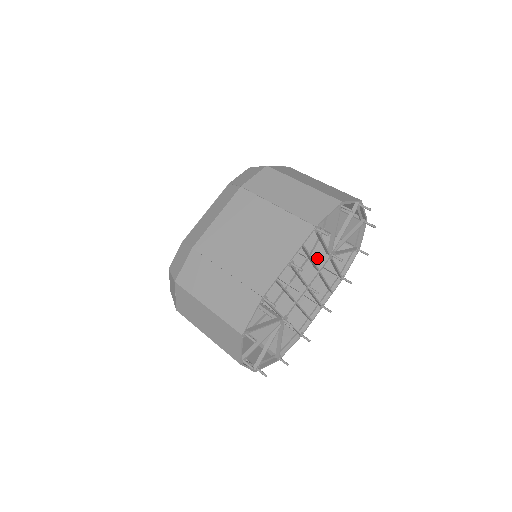
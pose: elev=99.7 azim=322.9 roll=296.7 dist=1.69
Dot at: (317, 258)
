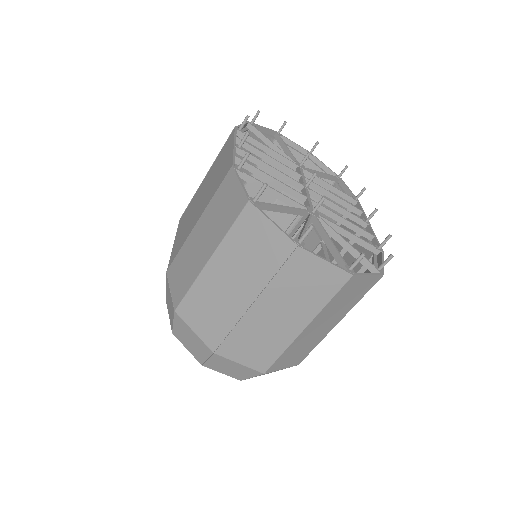
Dot at: occluded
